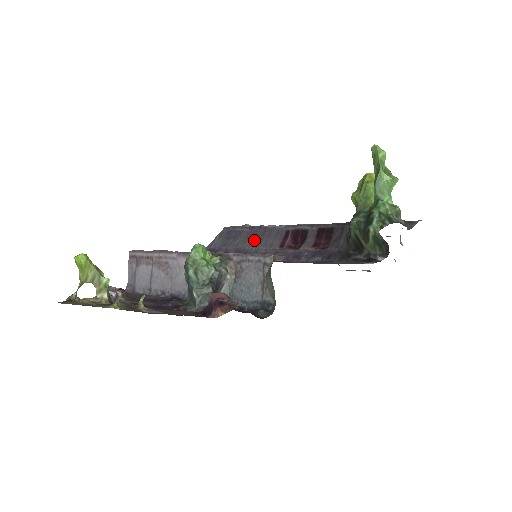
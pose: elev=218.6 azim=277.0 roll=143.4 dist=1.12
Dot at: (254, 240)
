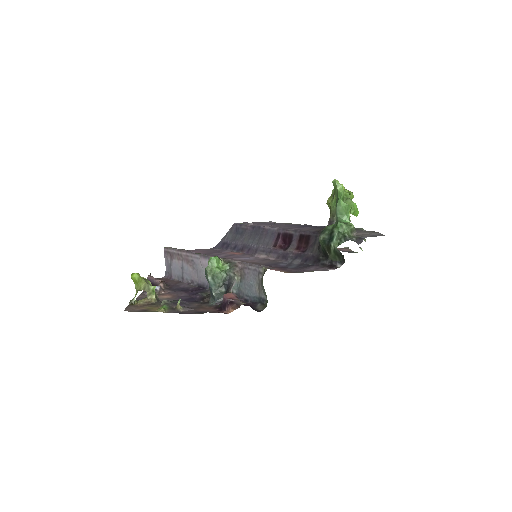
Dot at: (255, 238)
